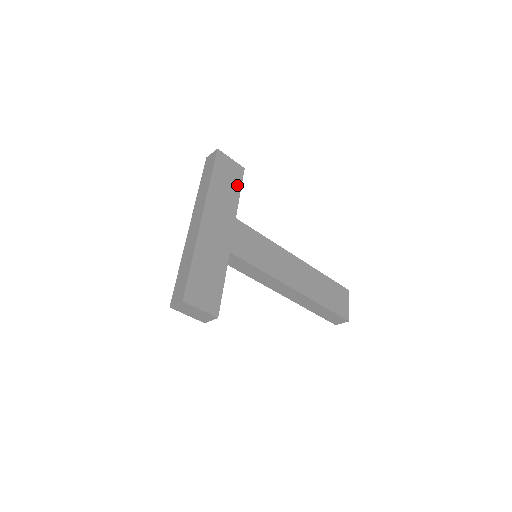
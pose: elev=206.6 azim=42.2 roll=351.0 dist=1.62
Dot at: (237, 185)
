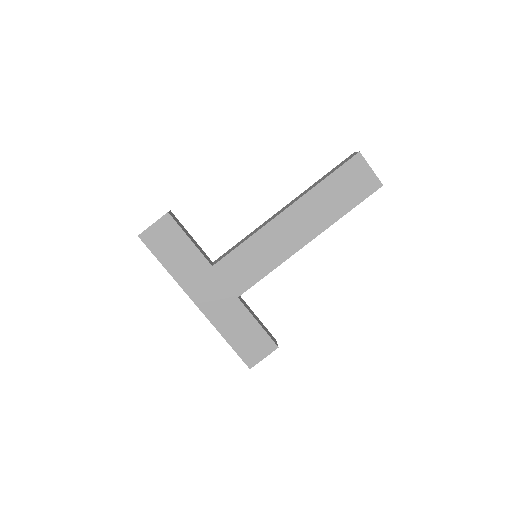
Dot at: (182, 238)
